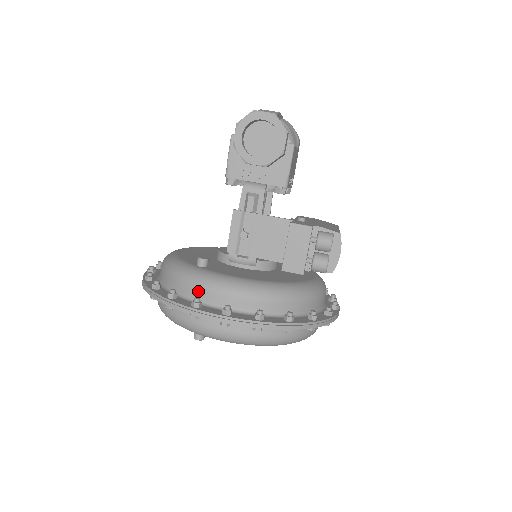
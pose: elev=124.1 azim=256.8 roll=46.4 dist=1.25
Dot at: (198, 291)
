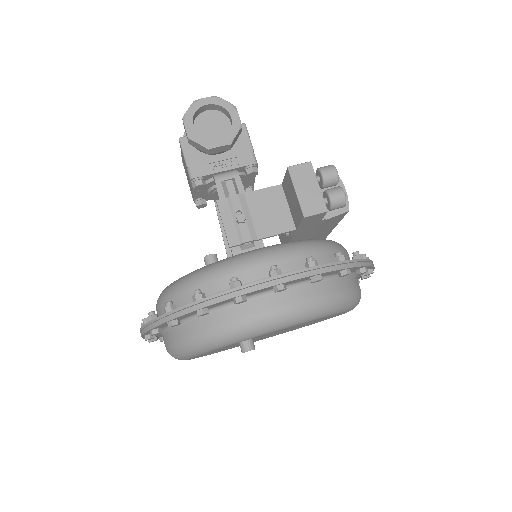
Dot at: (227, 278)
